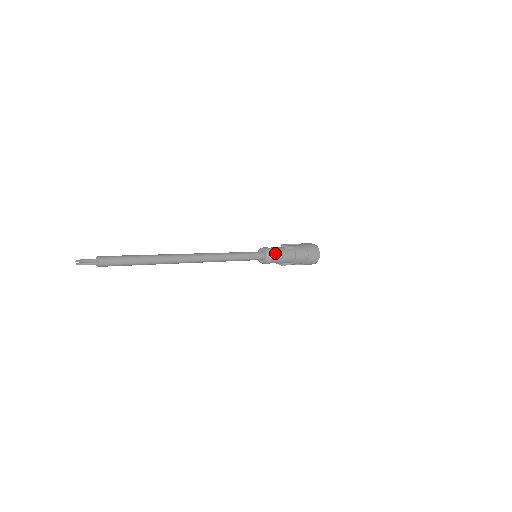
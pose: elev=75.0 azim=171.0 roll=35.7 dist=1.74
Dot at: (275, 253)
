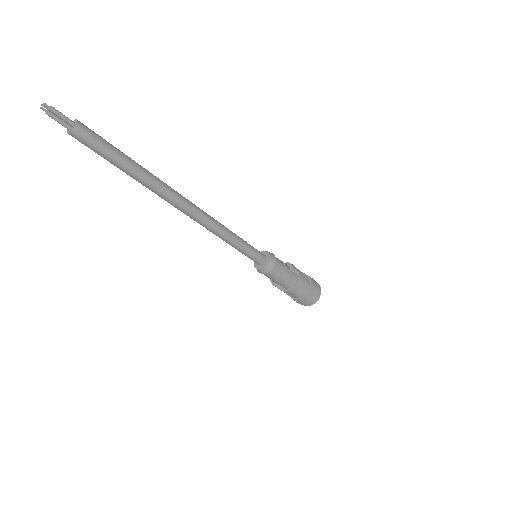
Dot at: (278, 266)
